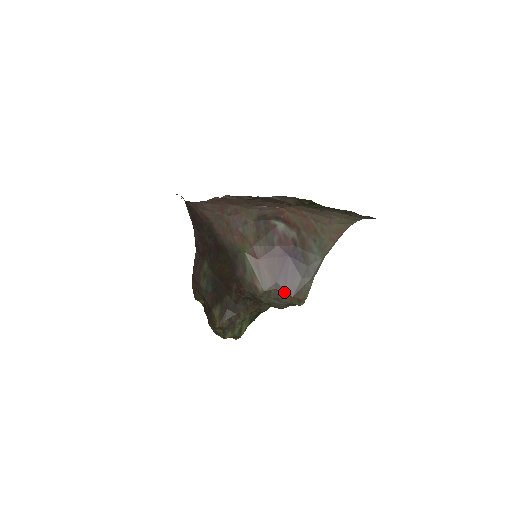
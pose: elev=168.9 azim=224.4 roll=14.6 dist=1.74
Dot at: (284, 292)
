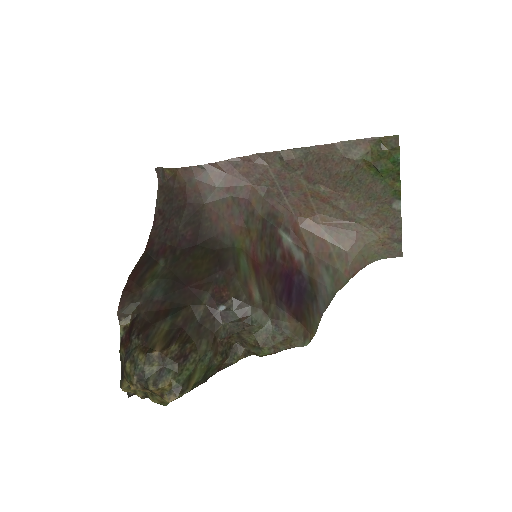
Dot at: (288, 313)
